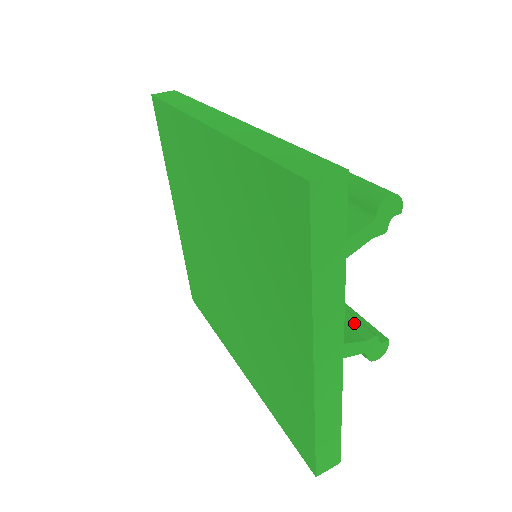
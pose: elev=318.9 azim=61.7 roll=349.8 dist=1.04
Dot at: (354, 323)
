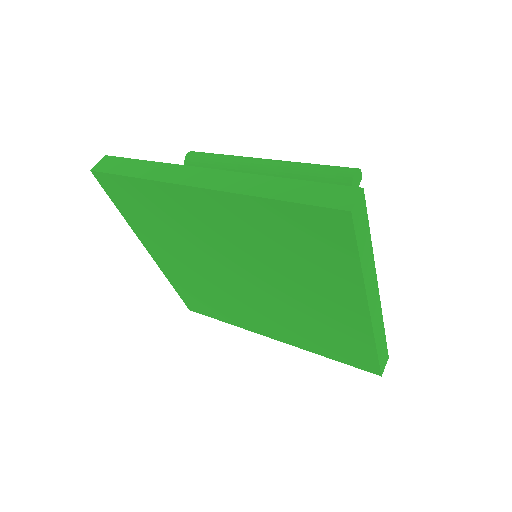
Dot at: occluded
